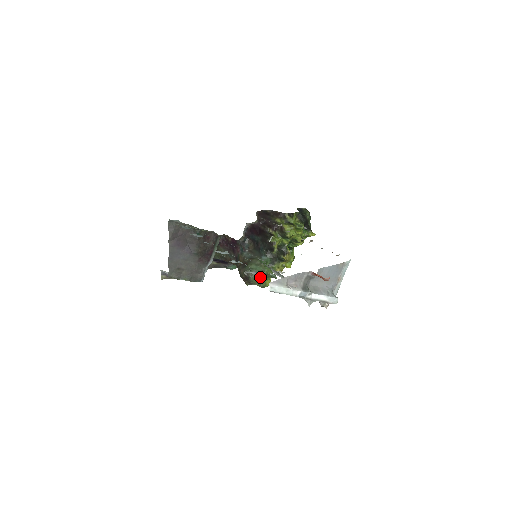
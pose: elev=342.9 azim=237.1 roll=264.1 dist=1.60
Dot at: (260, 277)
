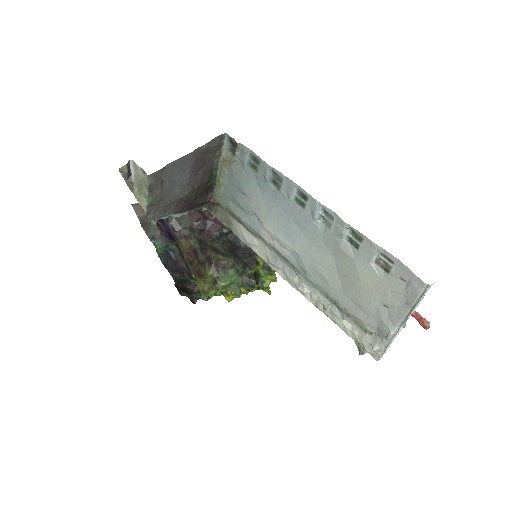
Dot at: (234, 279)
